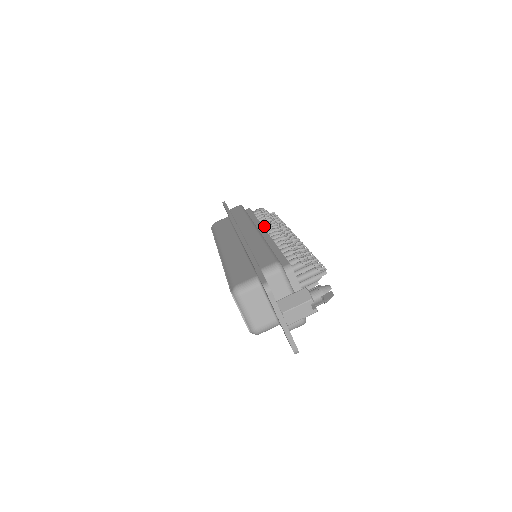
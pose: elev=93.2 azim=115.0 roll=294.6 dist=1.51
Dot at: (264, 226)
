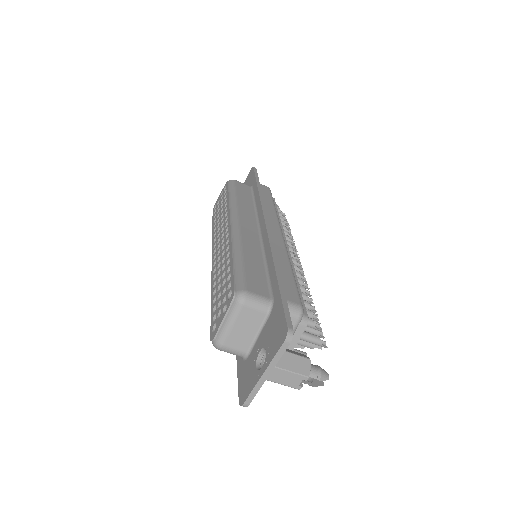
Dot at: occluded
